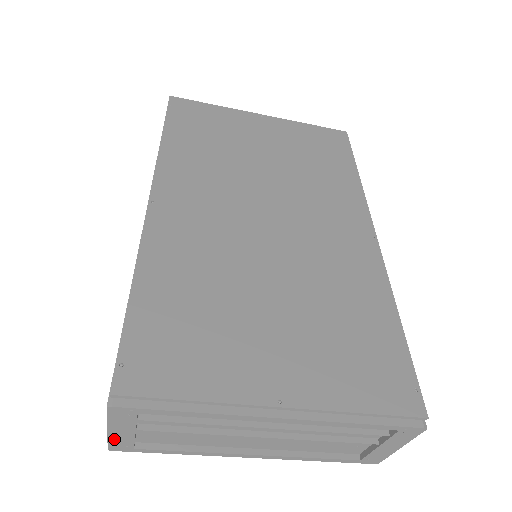
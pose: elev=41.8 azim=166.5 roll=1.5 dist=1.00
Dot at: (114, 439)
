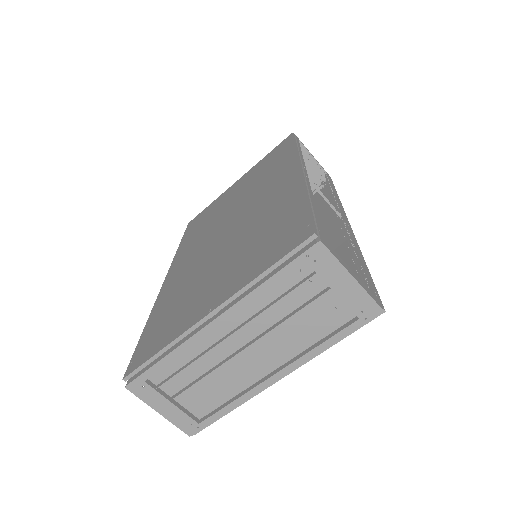
Dot at: (174, 420)
